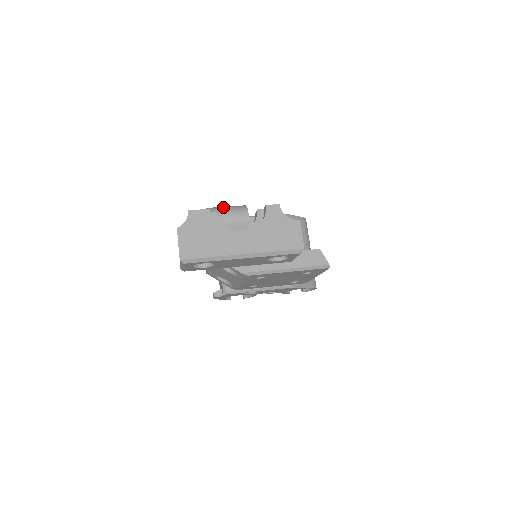
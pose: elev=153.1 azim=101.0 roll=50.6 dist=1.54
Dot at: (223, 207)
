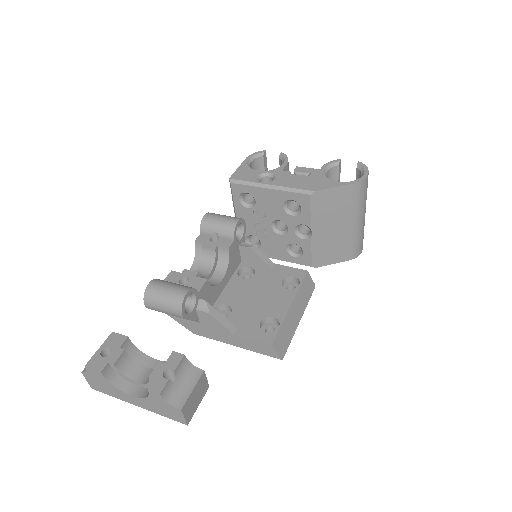
Dot at: (160, 295)
